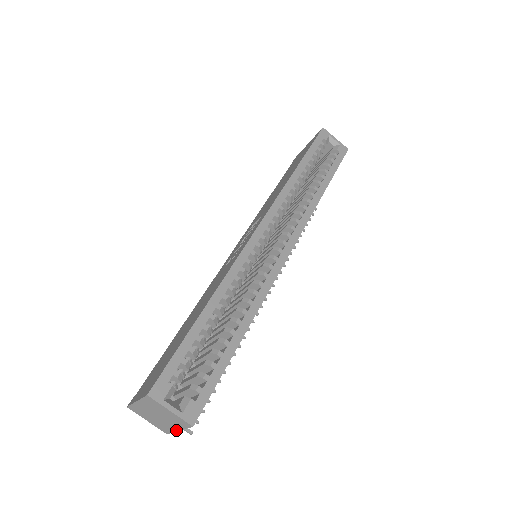
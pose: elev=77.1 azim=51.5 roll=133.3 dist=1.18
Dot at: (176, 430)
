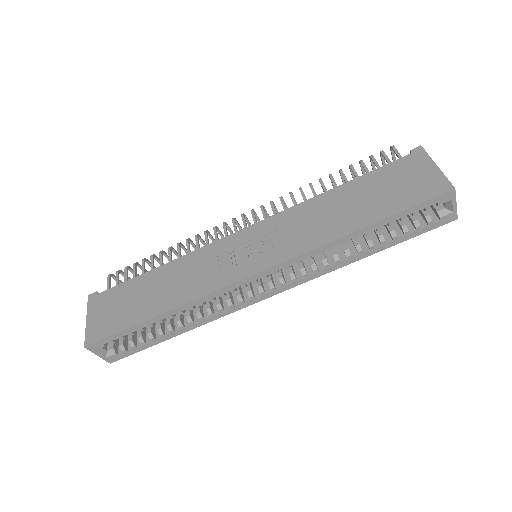
Dot at: occluded
